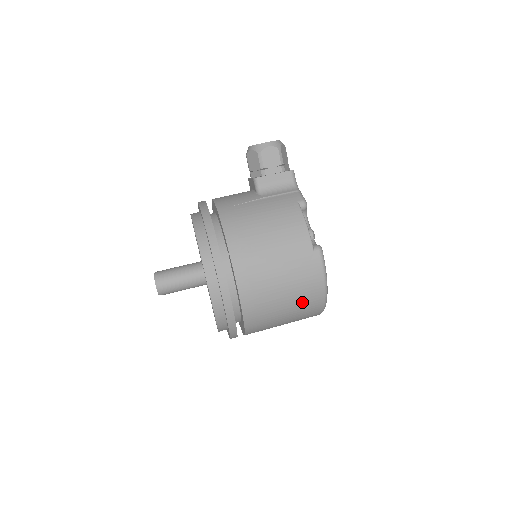
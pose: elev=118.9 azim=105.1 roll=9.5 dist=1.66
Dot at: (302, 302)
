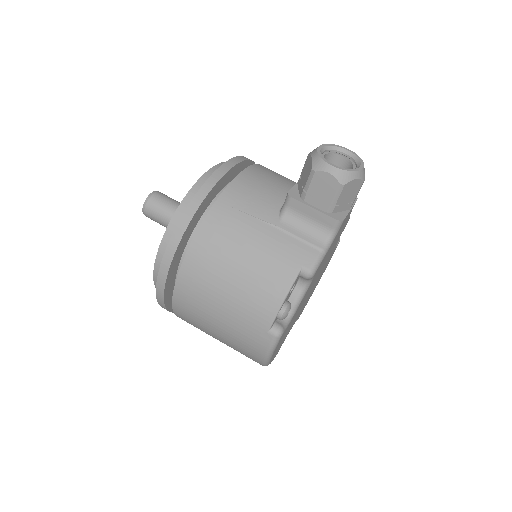
Dot at: (237, 350)
